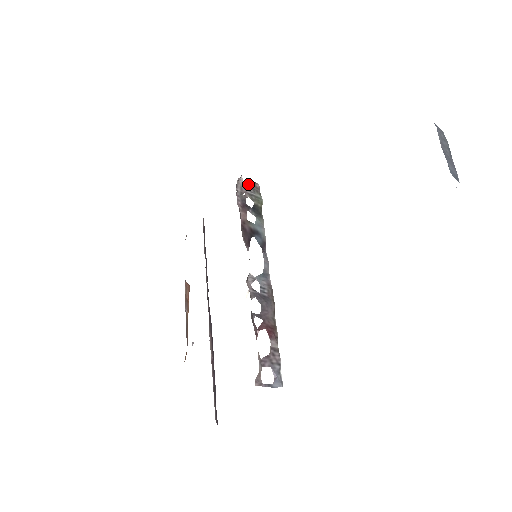
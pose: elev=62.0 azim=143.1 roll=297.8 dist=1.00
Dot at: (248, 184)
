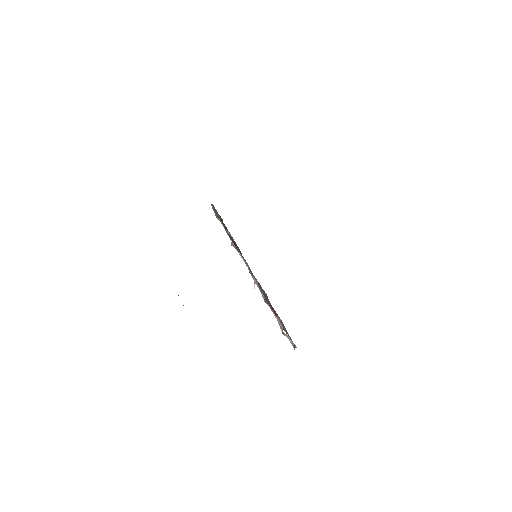
Dot at: (212, 205)
